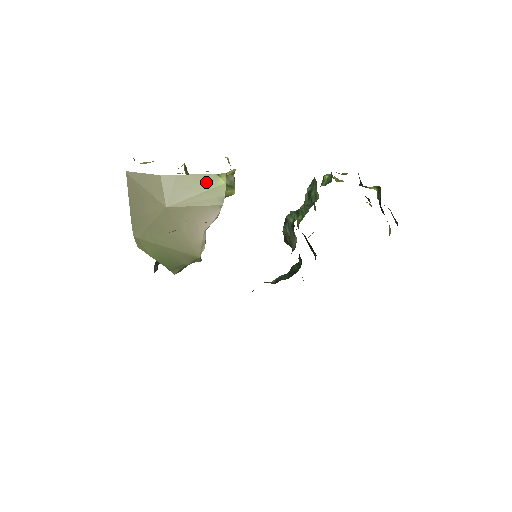
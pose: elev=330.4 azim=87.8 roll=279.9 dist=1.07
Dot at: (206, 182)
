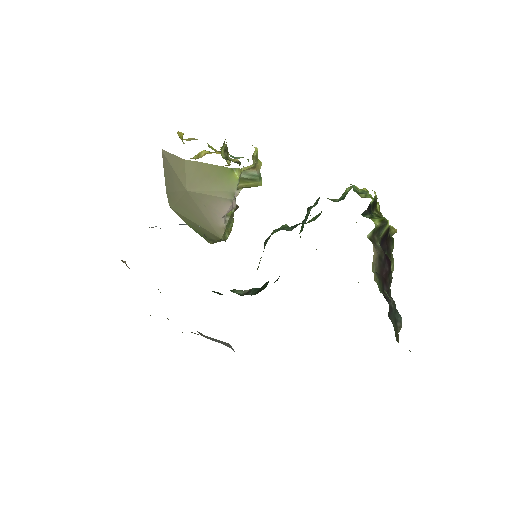
Dot at: (222, 174)
